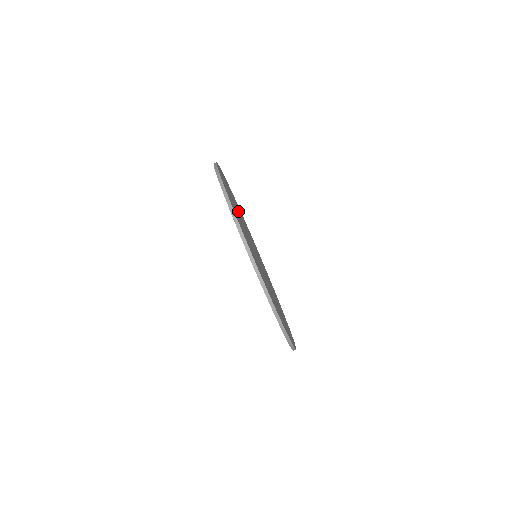
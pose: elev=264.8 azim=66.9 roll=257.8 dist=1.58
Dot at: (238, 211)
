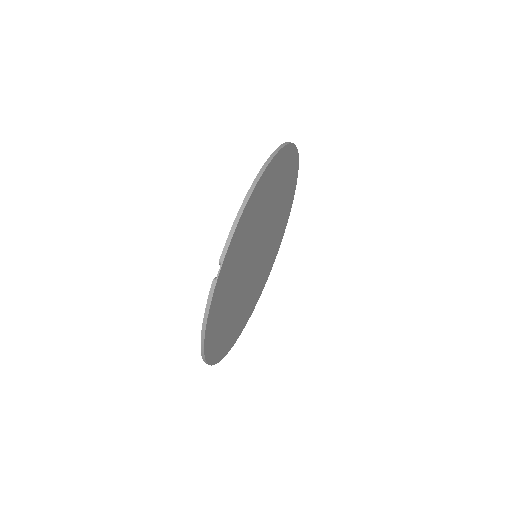
Dot at: (267, 257)
